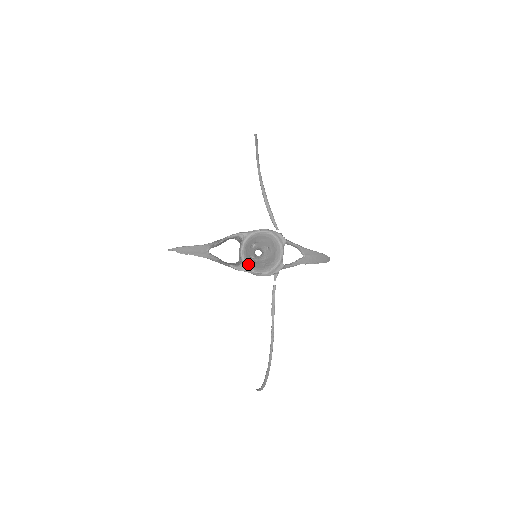
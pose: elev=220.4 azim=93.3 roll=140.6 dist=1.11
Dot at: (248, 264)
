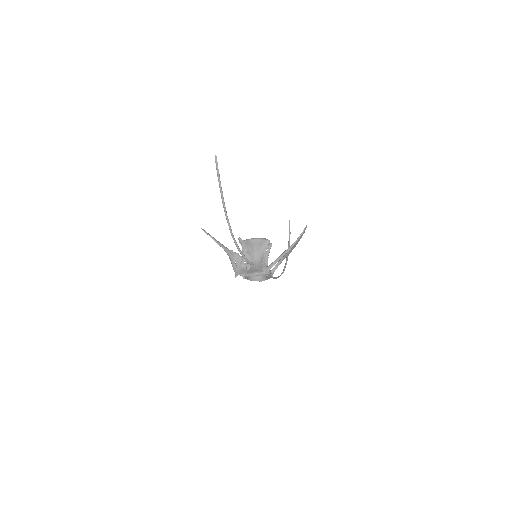
Dot at: (253, 280)
